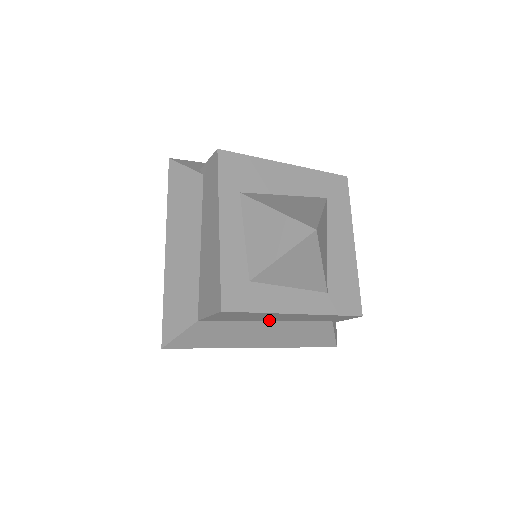
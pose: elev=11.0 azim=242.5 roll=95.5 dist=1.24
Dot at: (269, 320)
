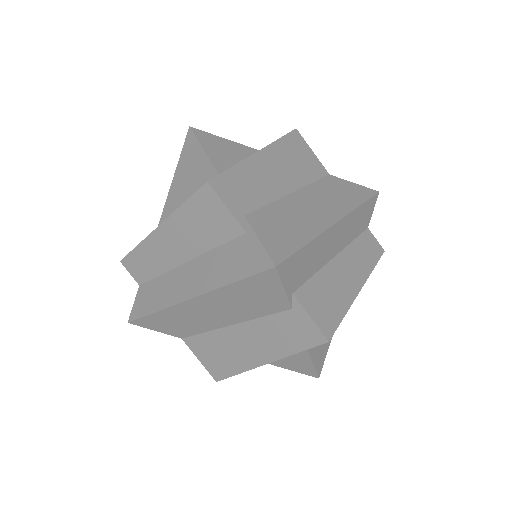
Dot at: occluded
